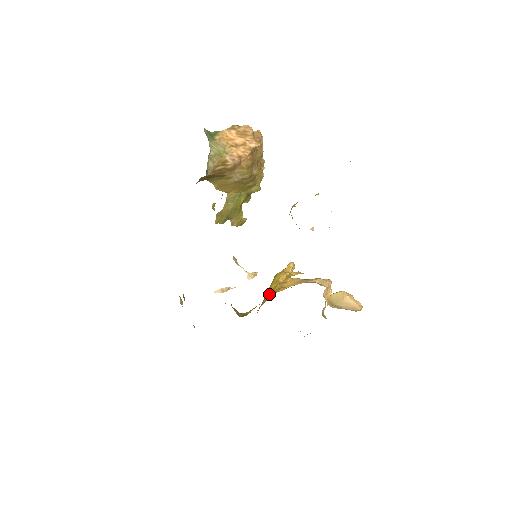
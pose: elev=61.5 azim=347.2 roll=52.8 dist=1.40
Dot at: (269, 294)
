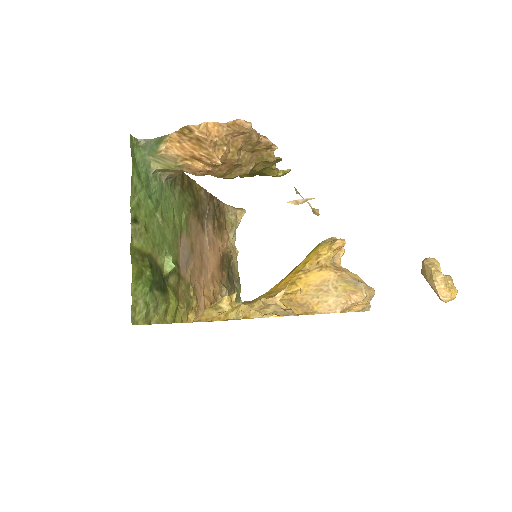
Dot at: (286, 279)
